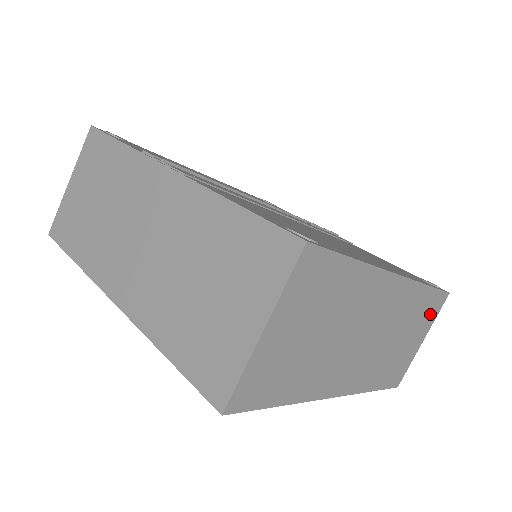
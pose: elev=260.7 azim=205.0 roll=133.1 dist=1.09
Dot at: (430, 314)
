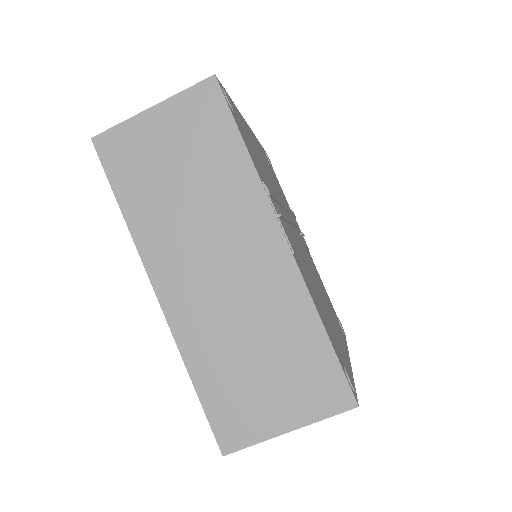
Dot at: occluded
